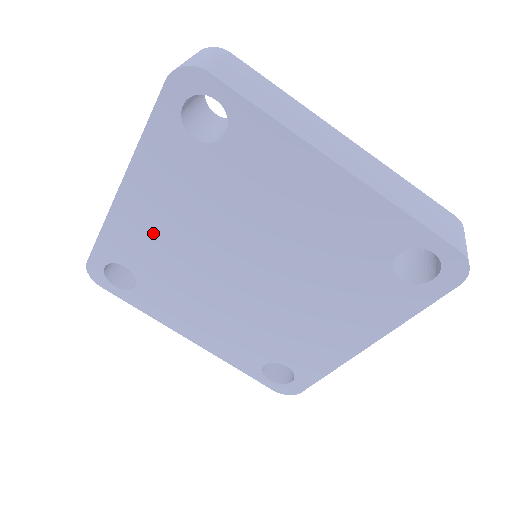
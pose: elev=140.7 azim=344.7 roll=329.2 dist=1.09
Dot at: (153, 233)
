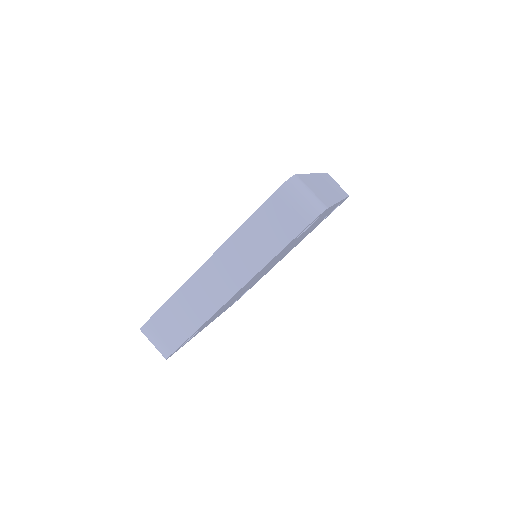
Dot at: occluded
